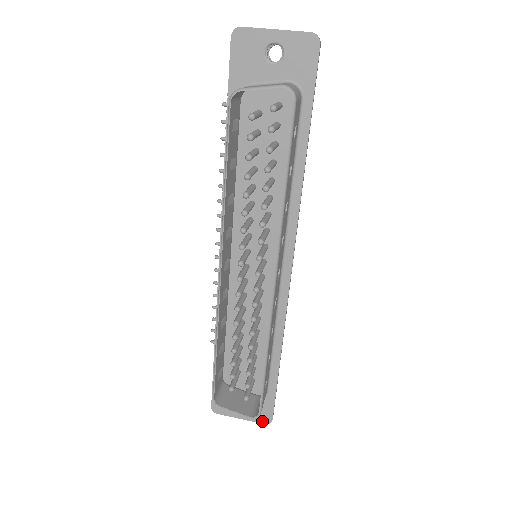
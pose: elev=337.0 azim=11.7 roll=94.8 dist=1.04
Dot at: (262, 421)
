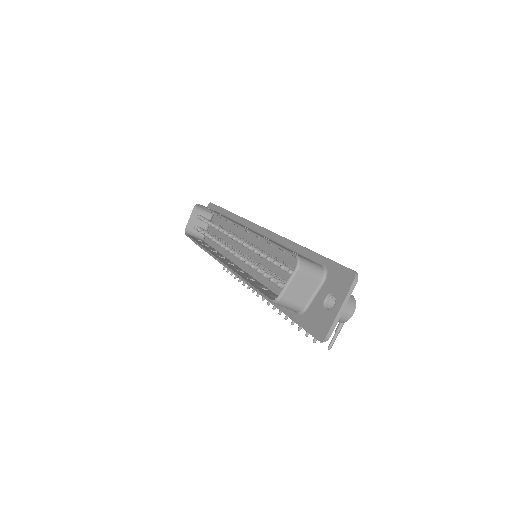
Dot at: (350, 283)
